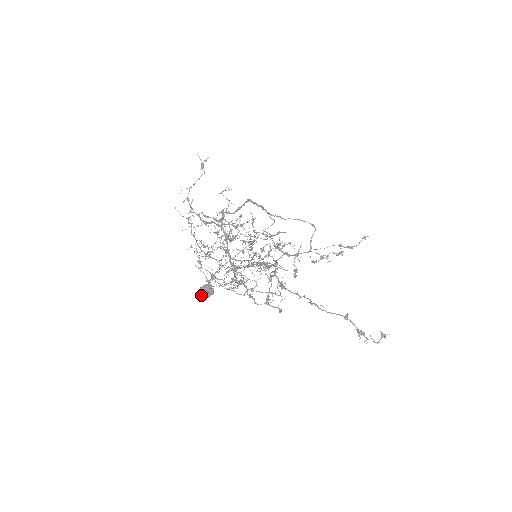
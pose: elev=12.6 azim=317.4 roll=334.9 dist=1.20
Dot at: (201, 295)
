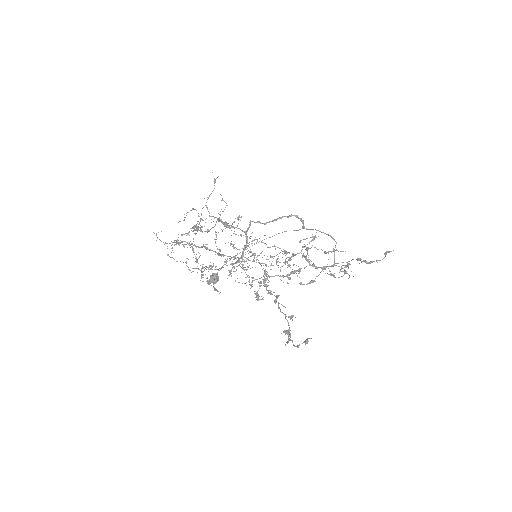
Dot at: occluded
